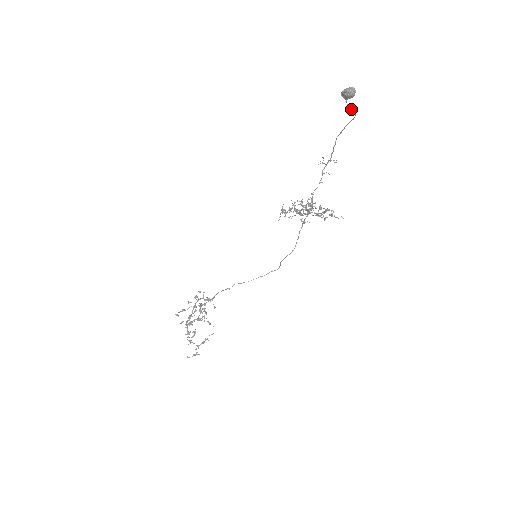
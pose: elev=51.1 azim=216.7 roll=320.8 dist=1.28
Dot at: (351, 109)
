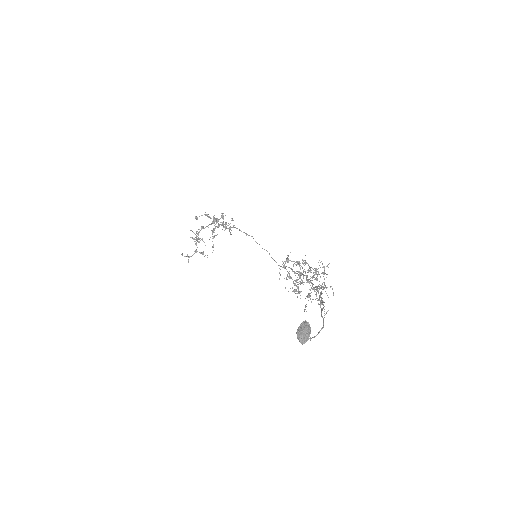
Dot at: occluded
